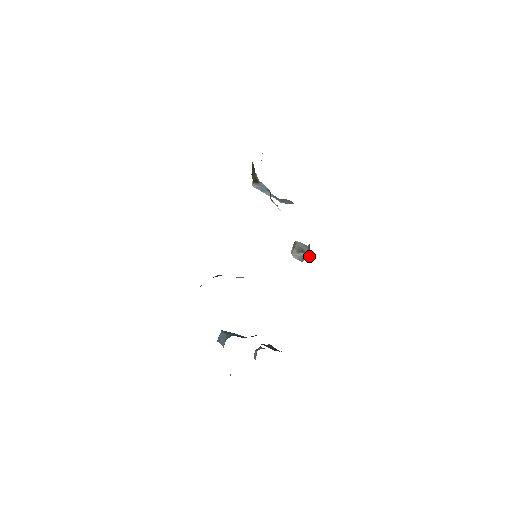
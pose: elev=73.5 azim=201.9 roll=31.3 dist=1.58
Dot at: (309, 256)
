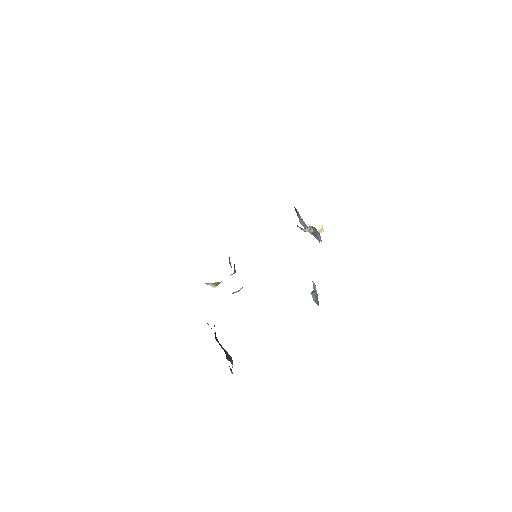
Dot at: (315, 286)
